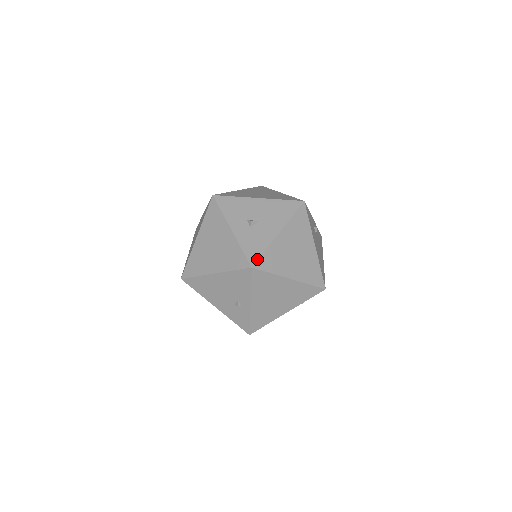
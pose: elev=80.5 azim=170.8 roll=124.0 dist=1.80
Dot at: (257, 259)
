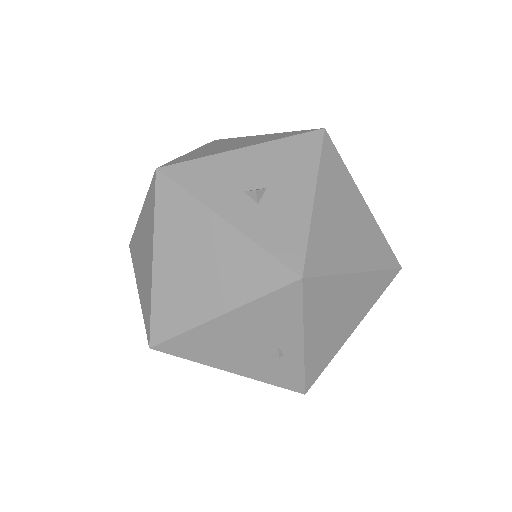
Dot at: (303, 258)
